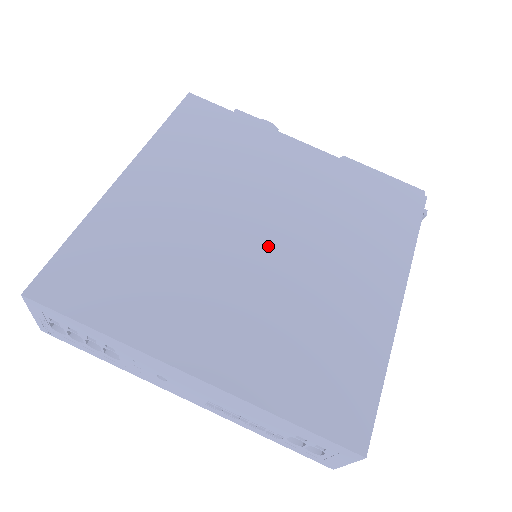
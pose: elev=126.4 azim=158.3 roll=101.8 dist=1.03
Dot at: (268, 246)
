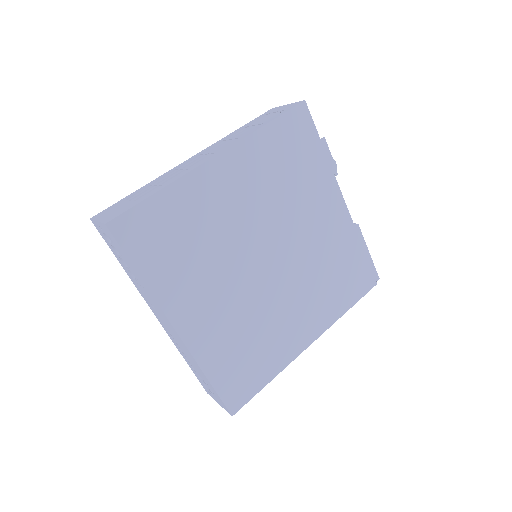
Dot at: (269, 269)
